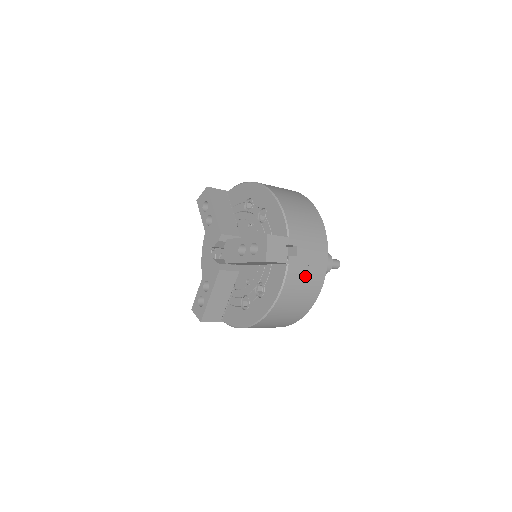
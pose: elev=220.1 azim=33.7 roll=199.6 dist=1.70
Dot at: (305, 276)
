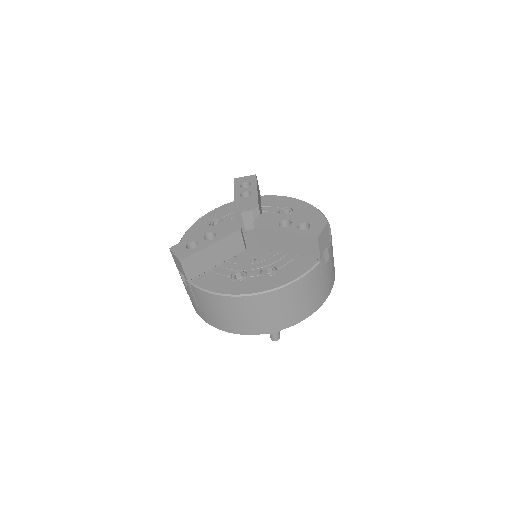
Dot at: (315, 288)
